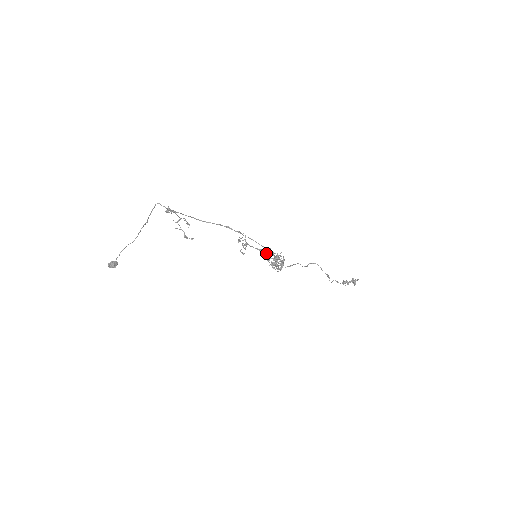
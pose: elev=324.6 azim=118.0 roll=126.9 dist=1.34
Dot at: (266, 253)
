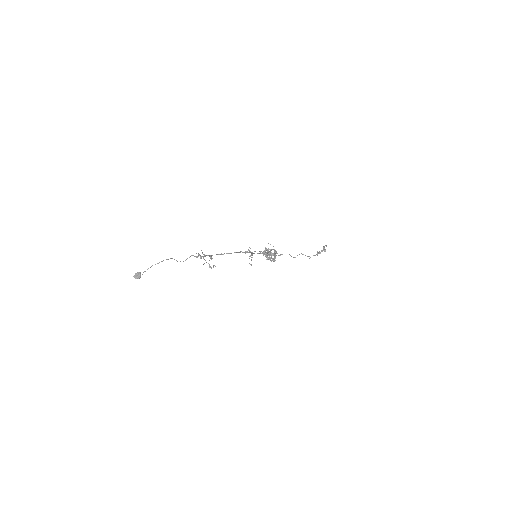
Dot at: (264, 254)
